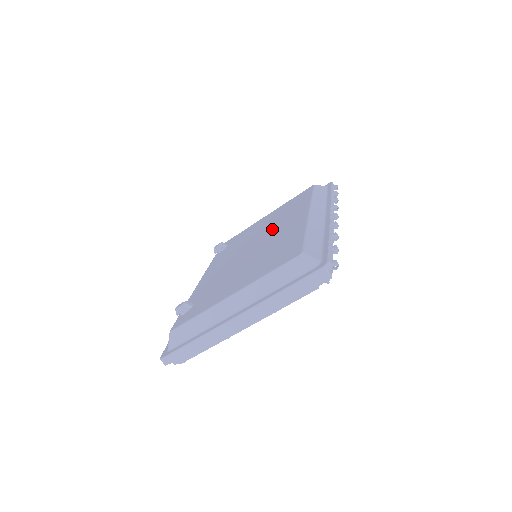
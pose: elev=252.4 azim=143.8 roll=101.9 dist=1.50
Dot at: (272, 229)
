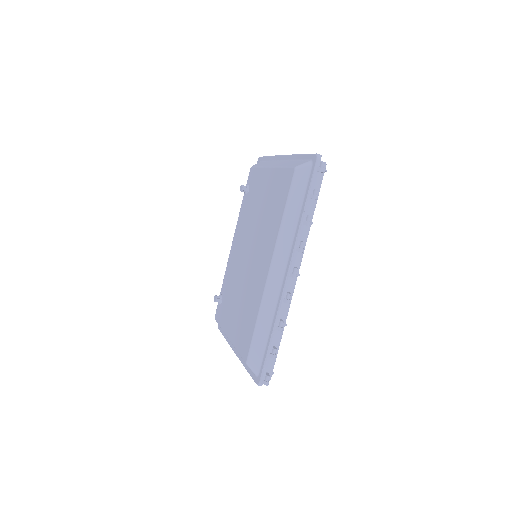
Dot at: (258, 243)
